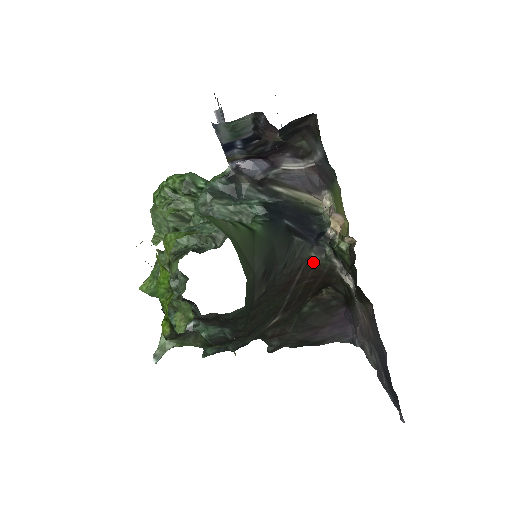
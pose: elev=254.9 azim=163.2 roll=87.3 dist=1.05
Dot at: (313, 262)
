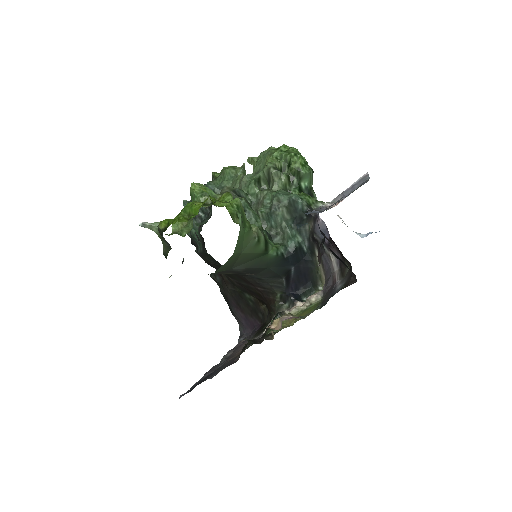
Dot at: (274, 296)
